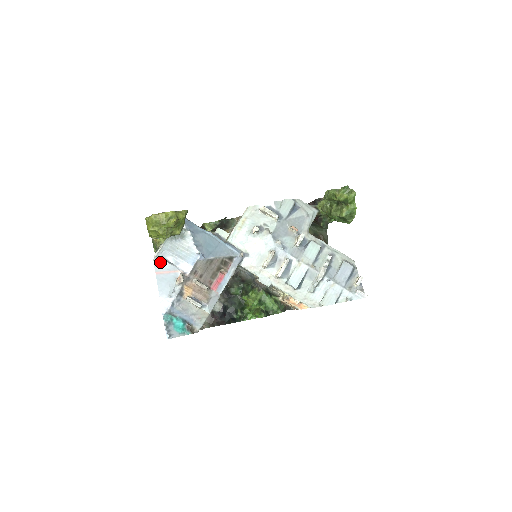
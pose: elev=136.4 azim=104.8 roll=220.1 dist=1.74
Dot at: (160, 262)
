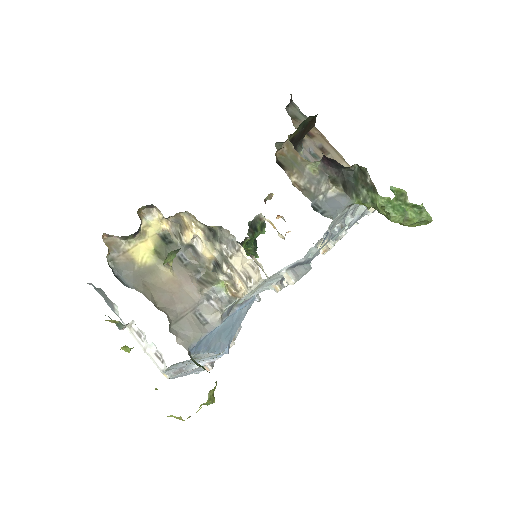
Dot at: occluded
